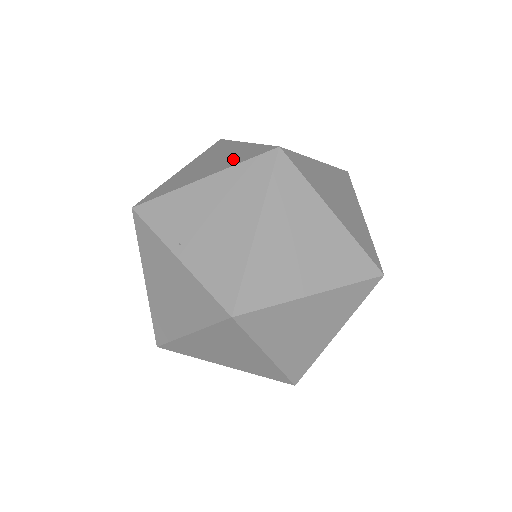
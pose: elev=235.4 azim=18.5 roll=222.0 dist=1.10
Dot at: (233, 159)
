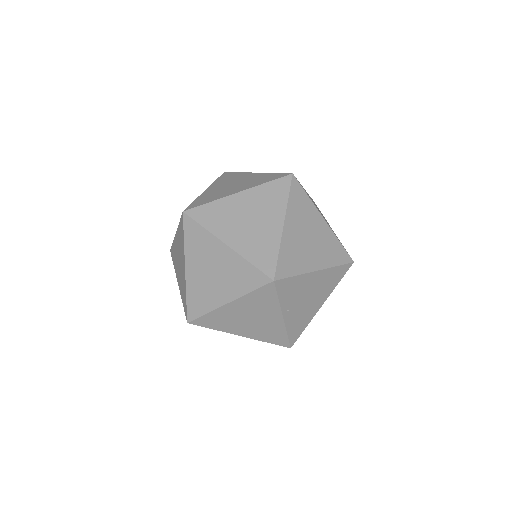
Dot at: (329, 253)
